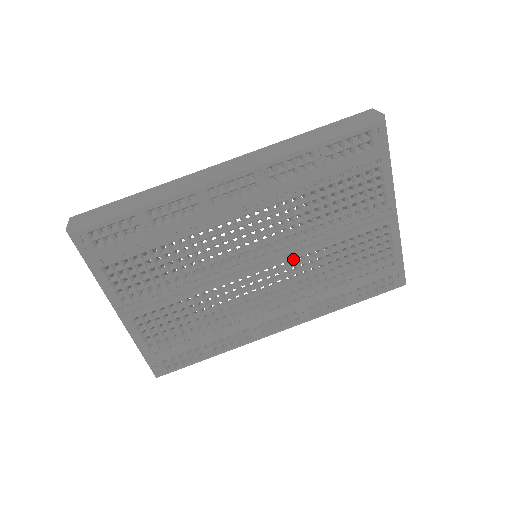
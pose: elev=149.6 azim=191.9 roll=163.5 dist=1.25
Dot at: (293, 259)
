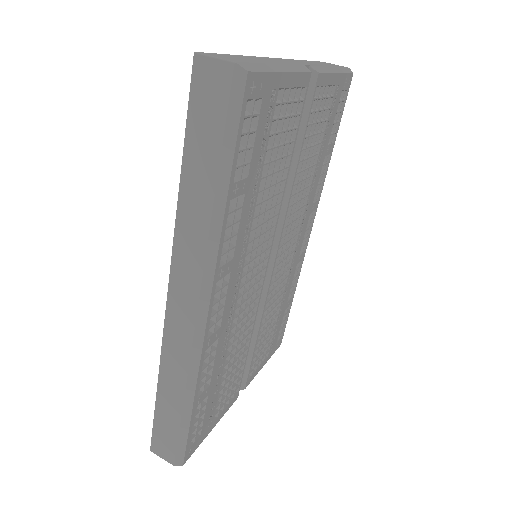
Dot at: (282, 220)
